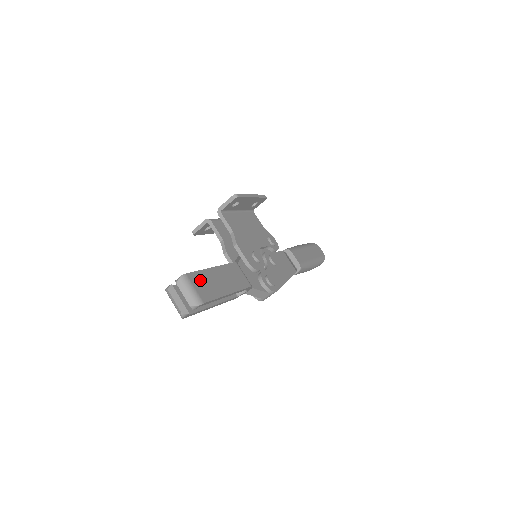
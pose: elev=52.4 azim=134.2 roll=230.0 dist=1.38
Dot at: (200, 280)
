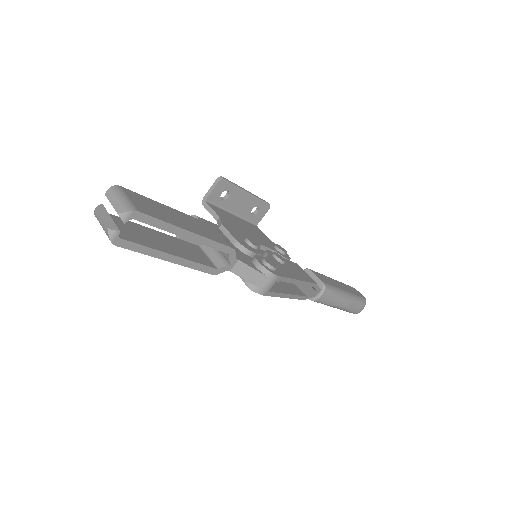
Dot at: (143, 201)
